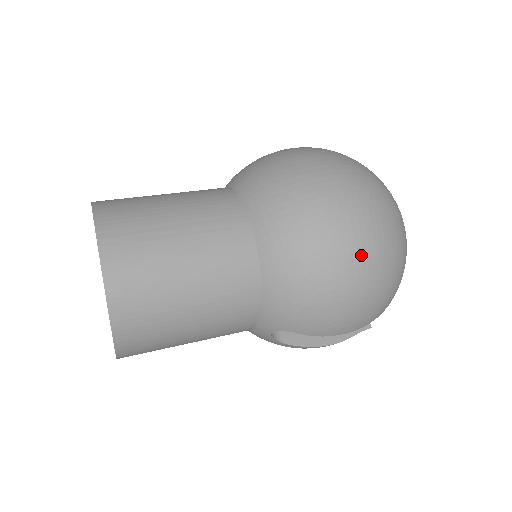
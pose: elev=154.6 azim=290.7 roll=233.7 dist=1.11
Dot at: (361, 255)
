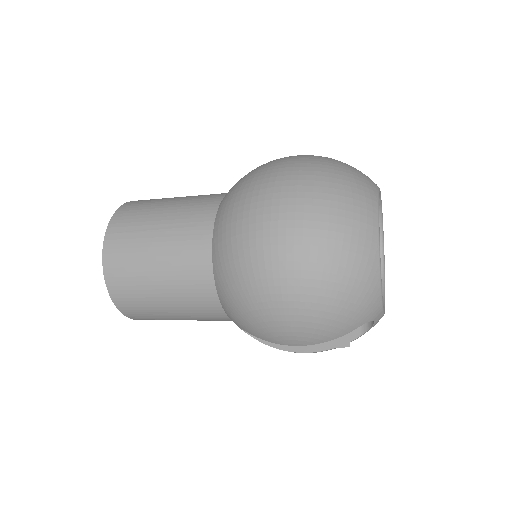
Dot at: (285, 275)
